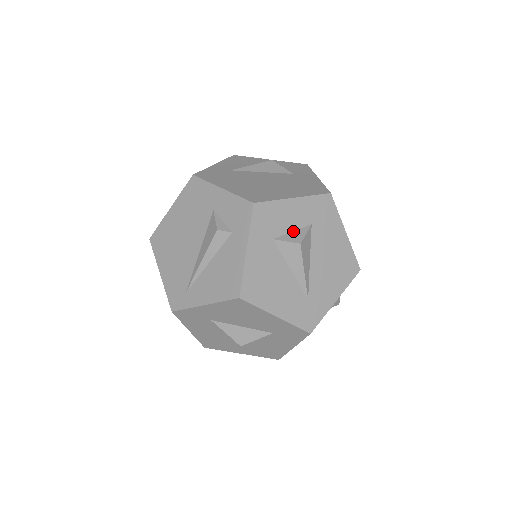
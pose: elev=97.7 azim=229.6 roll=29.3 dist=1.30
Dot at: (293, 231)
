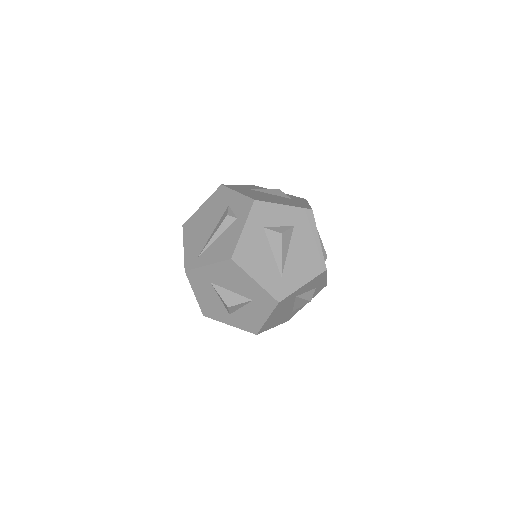
Dot at: (279, 226)
